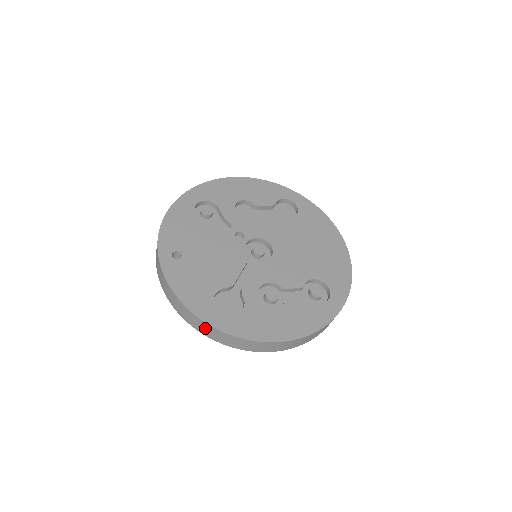
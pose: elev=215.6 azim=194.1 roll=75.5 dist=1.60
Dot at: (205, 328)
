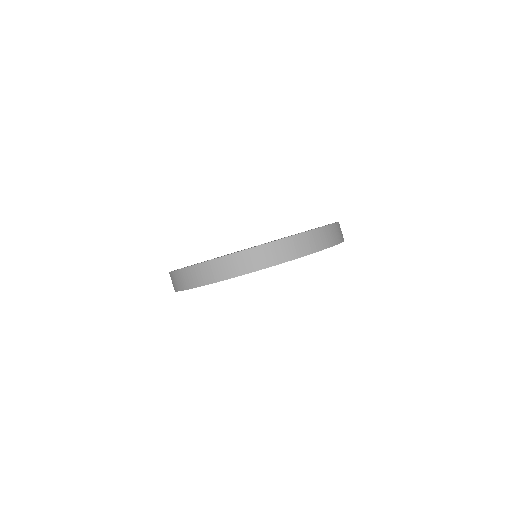
Dot at: (177, 279)
